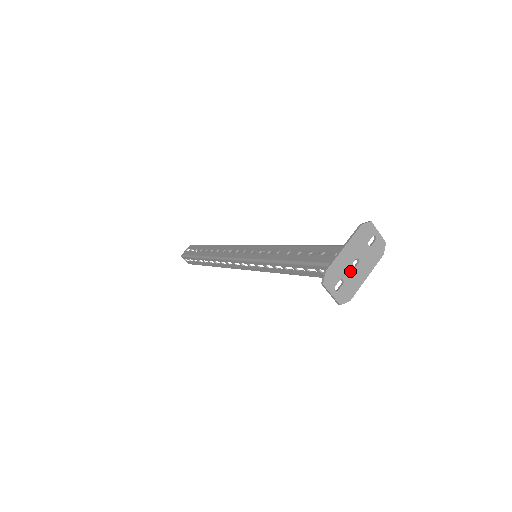
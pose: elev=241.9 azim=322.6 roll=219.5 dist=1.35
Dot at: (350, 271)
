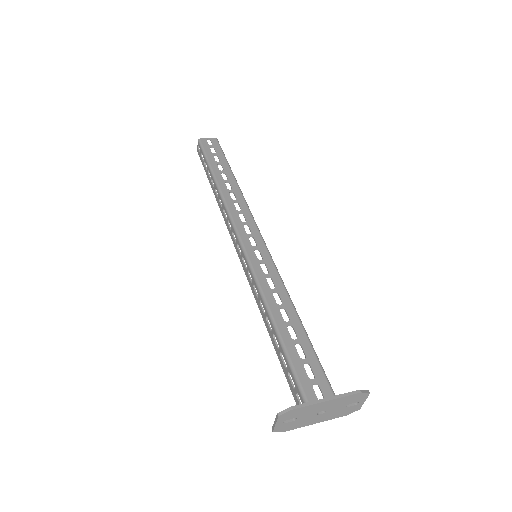
Dot at: (310, 416)
